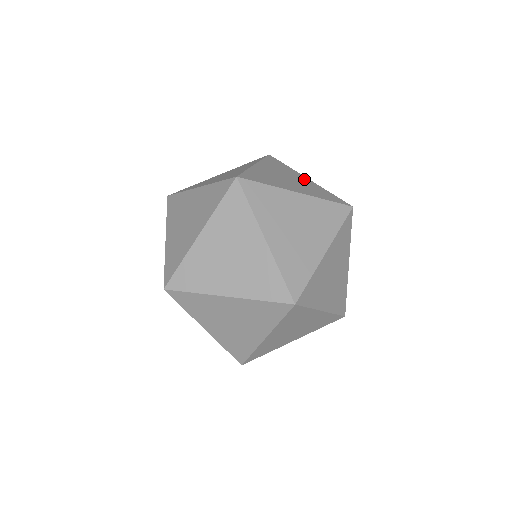
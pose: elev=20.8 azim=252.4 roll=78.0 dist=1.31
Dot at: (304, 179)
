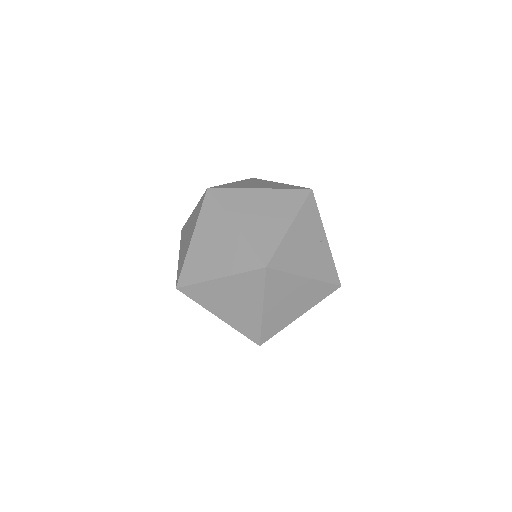
Dot at: (230, 232)
